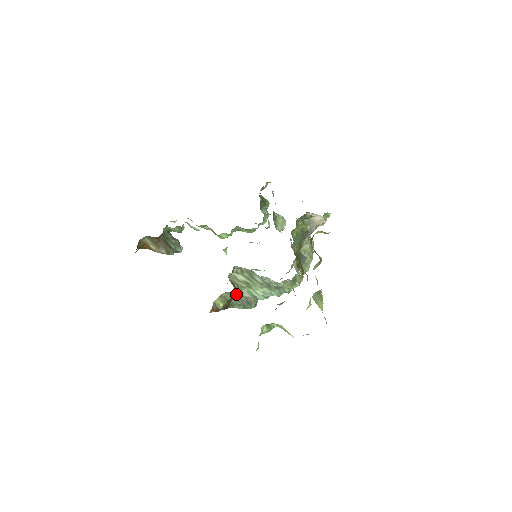
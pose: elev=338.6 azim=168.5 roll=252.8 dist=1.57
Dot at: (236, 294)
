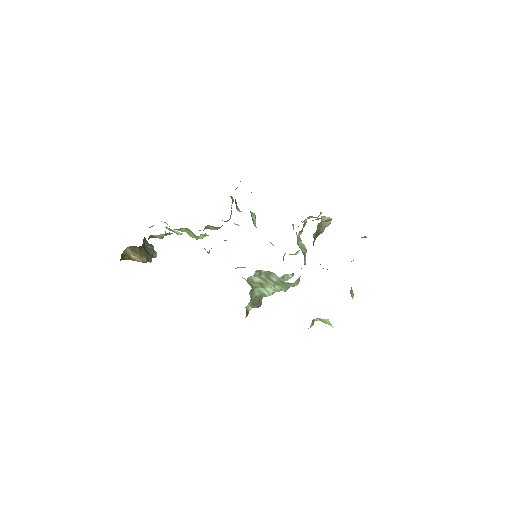
Dot at: (260, 296)
